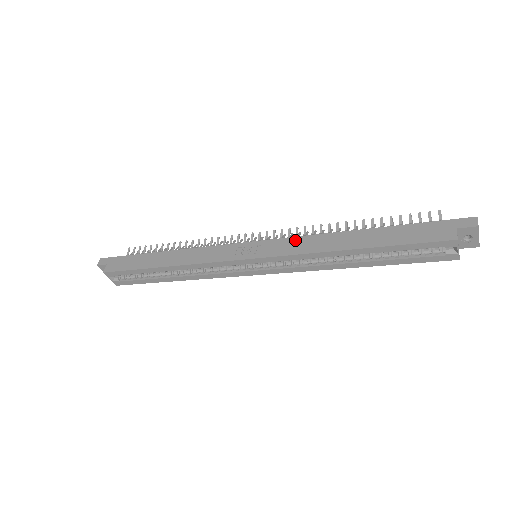
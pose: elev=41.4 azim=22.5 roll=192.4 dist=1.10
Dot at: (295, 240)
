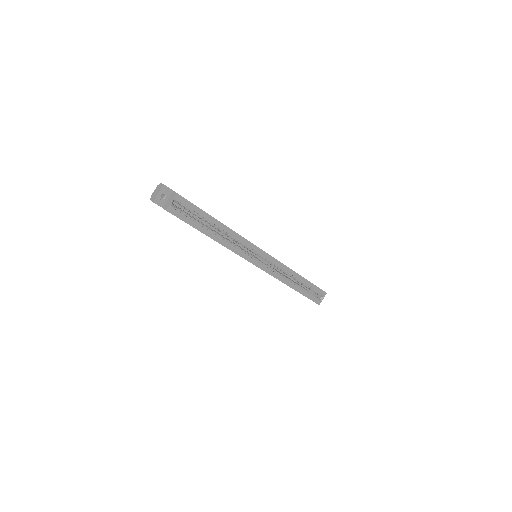
Dot at: occluded
